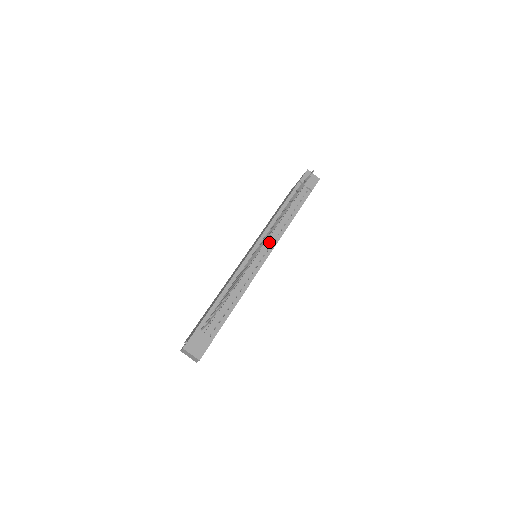
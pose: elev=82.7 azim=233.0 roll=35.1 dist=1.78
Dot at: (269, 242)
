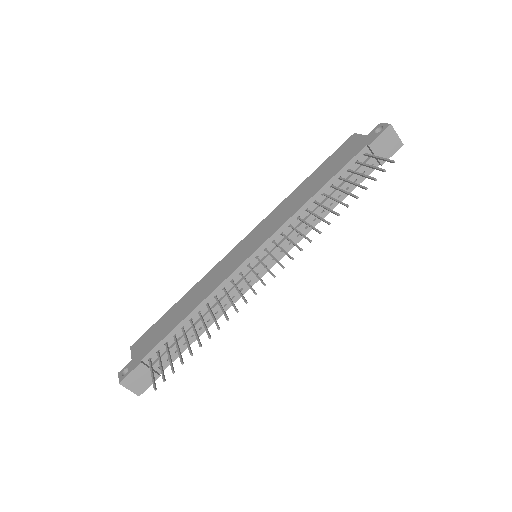
Dot at: (280, 246)
